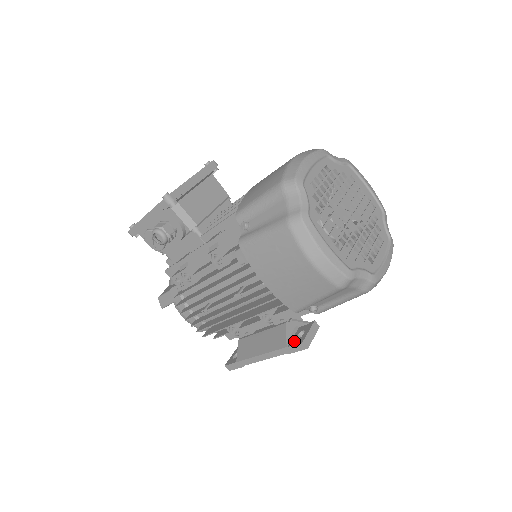
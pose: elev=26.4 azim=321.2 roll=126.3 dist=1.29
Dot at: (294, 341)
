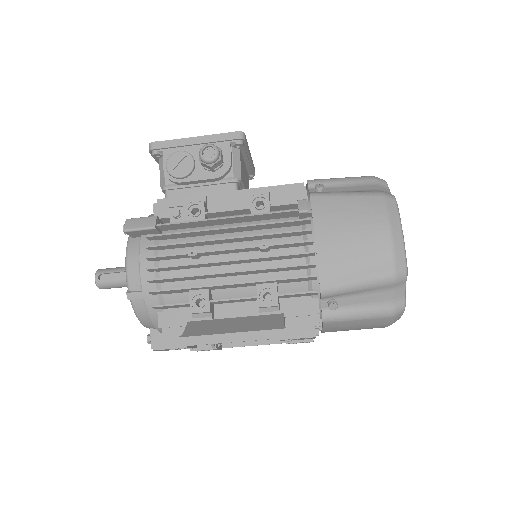
Dot at: (296, 327)
